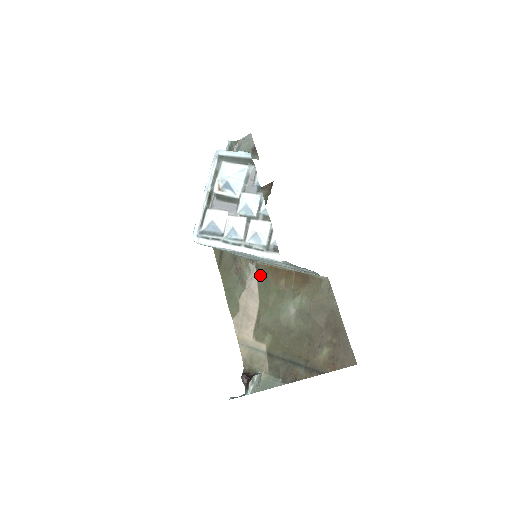
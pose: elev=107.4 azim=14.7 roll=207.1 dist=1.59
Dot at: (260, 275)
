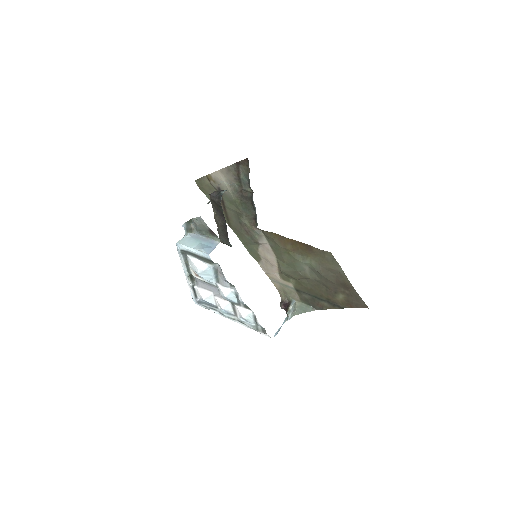
Dot at: (268, 238)
